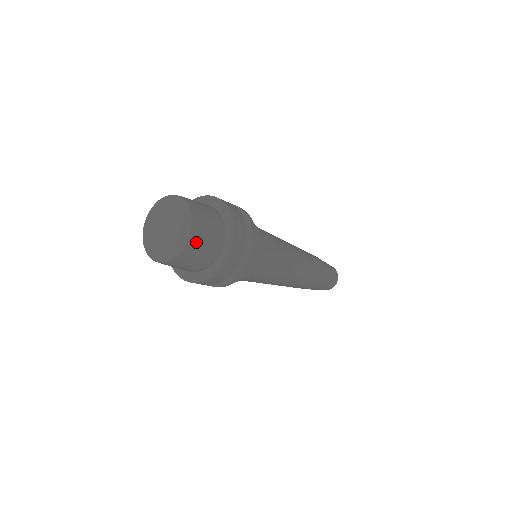
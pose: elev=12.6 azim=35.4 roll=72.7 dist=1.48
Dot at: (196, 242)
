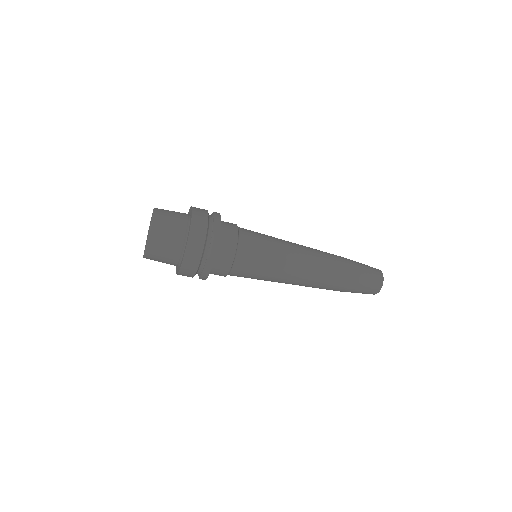
Dot at: (156, 243)
